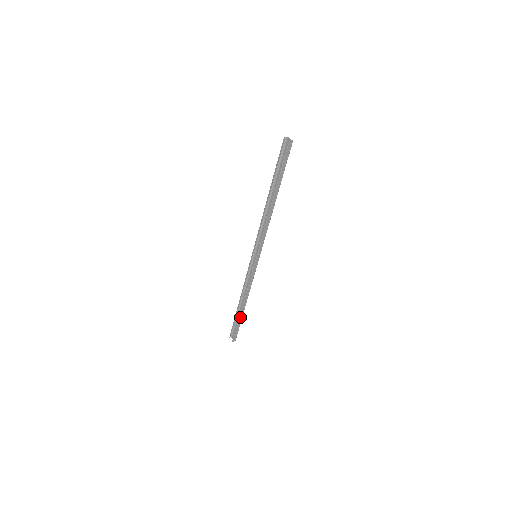
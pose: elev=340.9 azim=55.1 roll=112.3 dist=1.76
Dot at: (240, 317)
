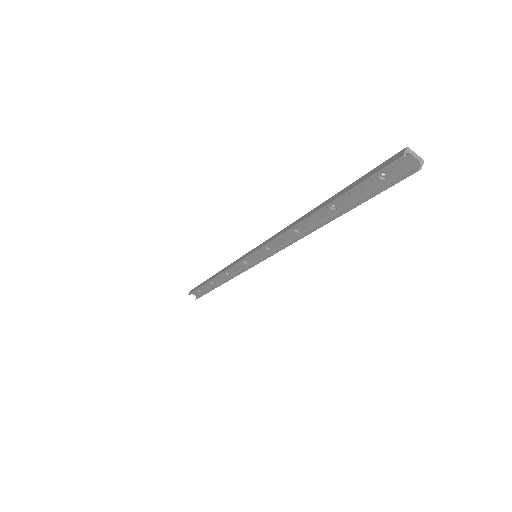
Dot at: (212, 289)
